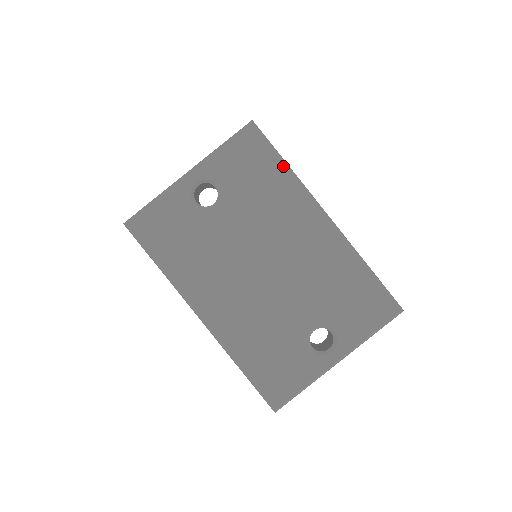
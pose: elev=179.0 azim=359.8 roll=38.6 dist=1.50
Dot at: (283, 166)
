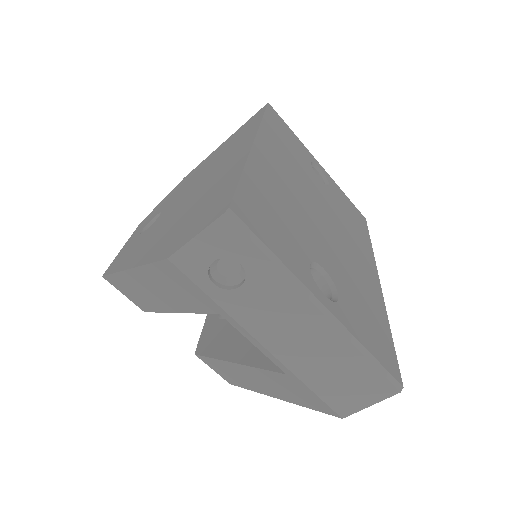
Dot at: (369, 241)
